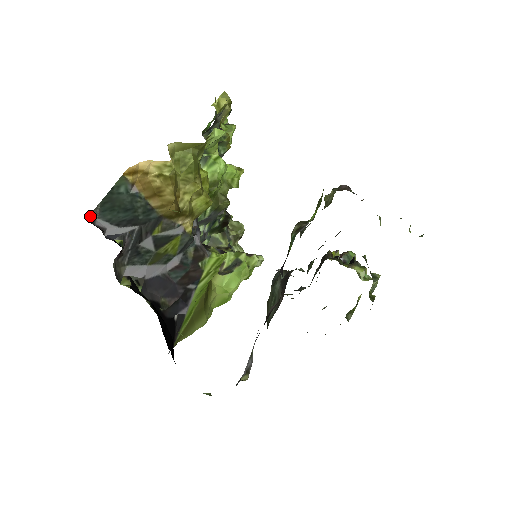
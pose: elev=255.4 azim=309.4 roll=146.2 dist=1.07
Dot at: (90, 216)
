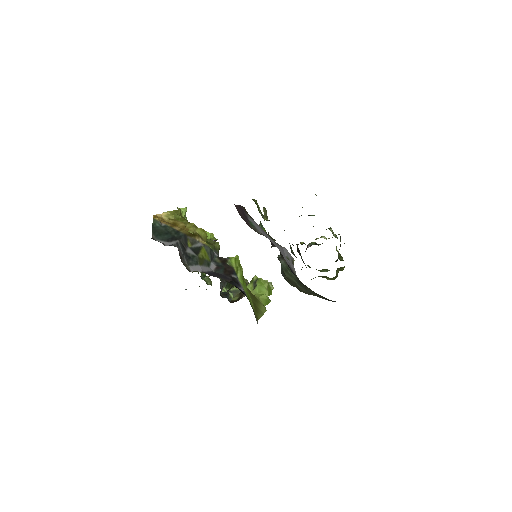
Dot at: occluded
